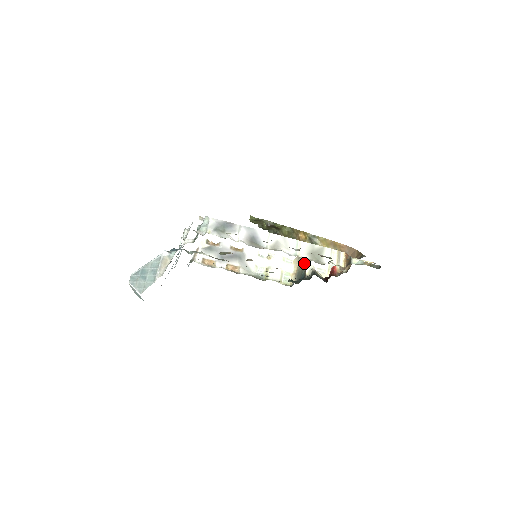
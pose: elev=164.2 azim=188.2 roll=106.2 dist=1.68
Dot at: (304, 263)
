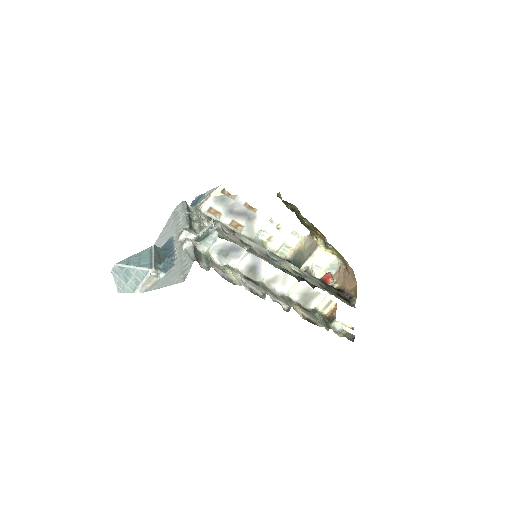
Dot at: (307, 254)
